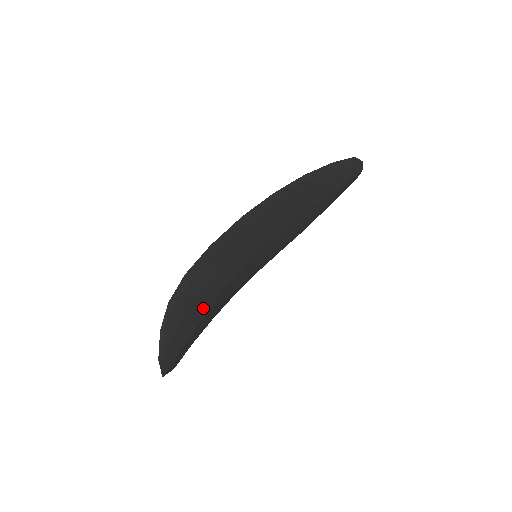
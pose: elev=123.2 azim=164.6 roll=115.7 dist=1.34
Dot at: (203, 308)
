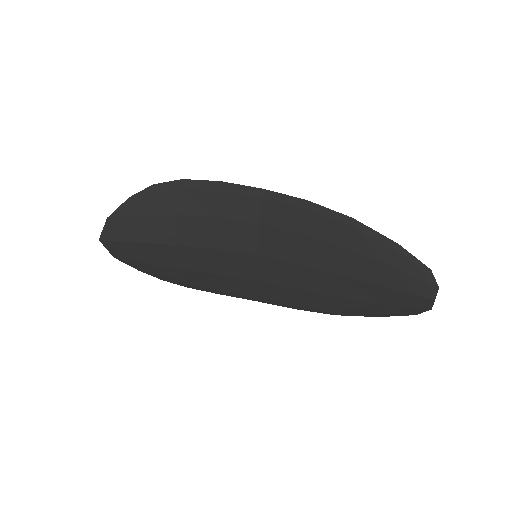
Dot at: (175, 235)
